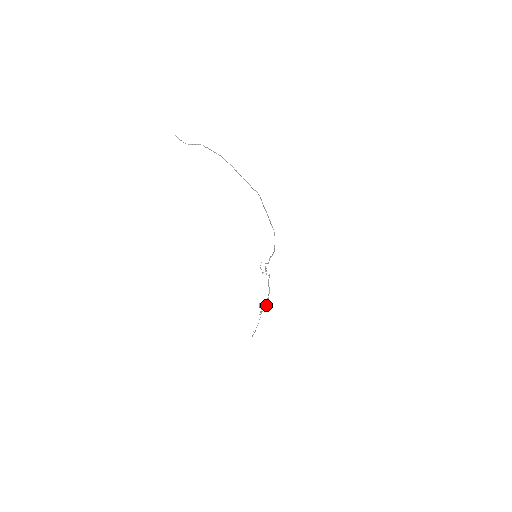
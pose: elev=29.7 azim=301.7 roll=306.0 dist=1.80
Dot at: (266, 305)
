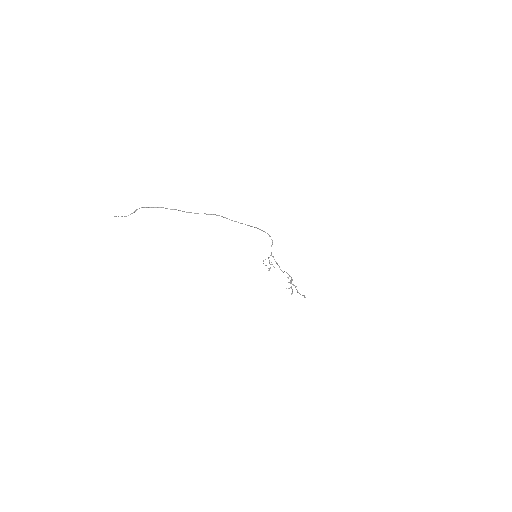
Dot at: (291, 288)
